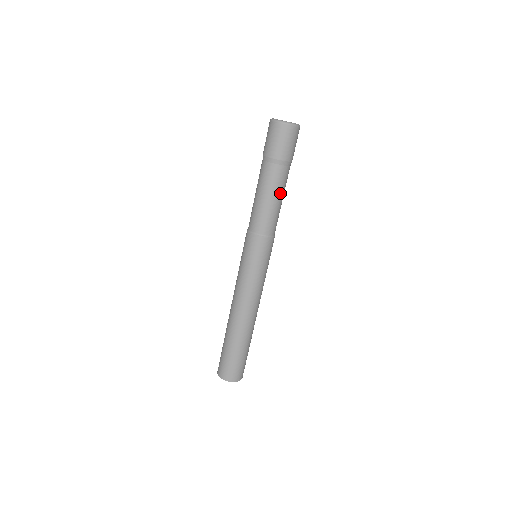
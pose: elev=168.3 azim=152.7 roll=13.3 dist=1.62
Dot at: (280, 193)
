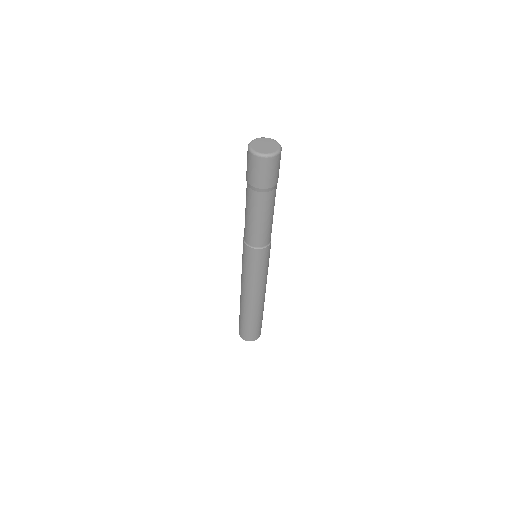
Dot at: (262, 214)
